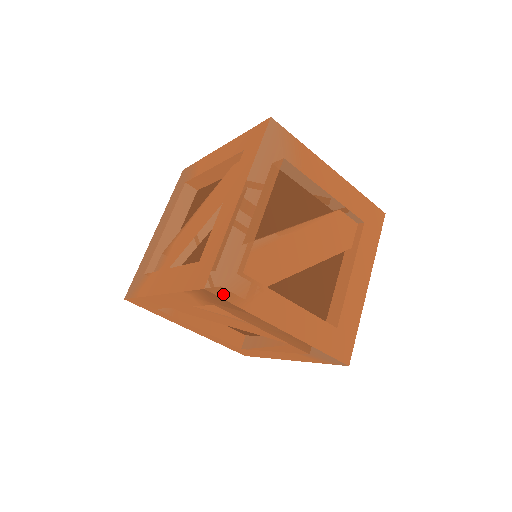
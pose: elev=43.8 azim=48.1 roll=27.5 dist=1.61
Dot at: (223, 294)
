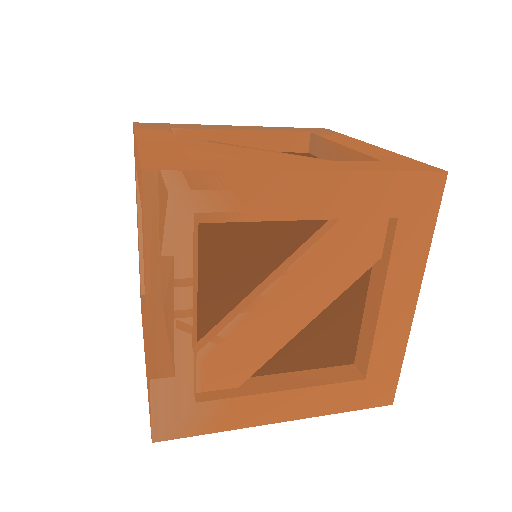
Dot at: (179, 434)
